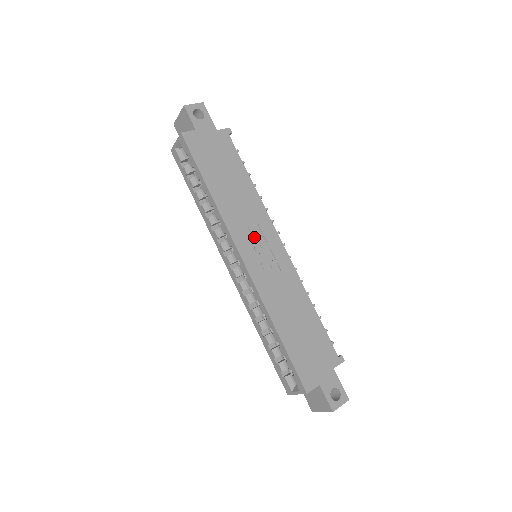
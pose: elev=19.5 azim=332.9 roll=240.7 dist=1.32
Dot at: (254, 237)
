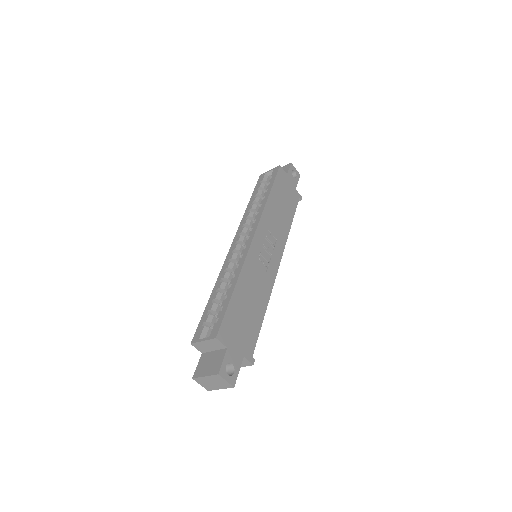
Dot at: (269, 240)
